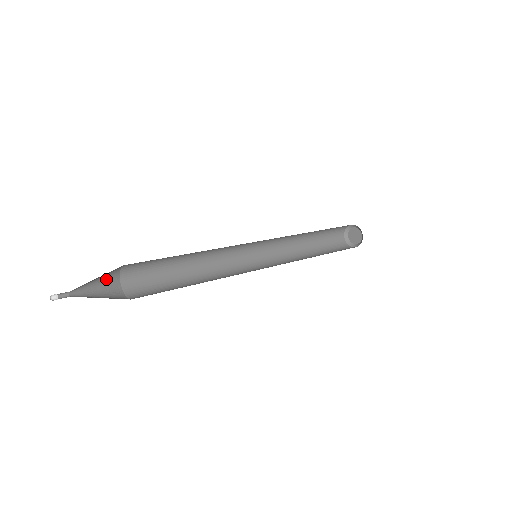
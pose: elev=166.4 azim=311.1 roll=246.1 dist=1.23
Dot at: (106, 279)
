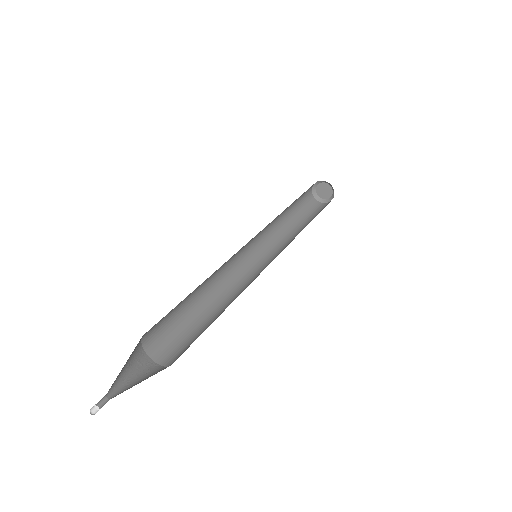
Dot at: (133, 360)
